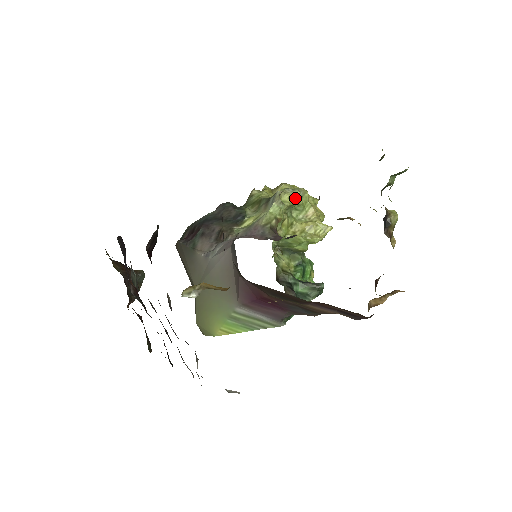
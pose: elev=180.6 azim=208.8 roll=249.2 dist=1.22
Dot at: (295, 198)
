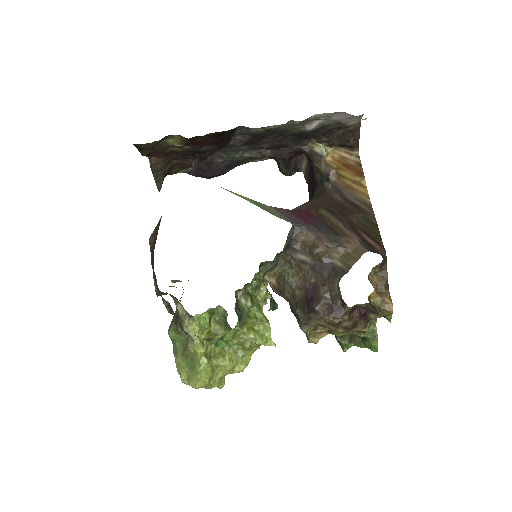
Dot at: occluded
